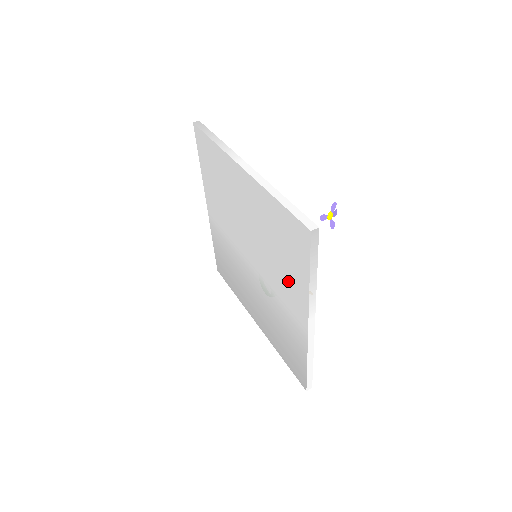
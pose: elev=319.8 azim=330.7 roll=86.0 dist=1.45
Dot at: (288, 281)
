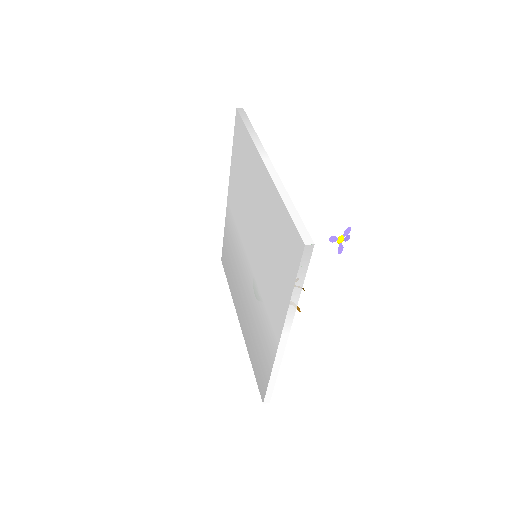
Dot at: (274, 289)
